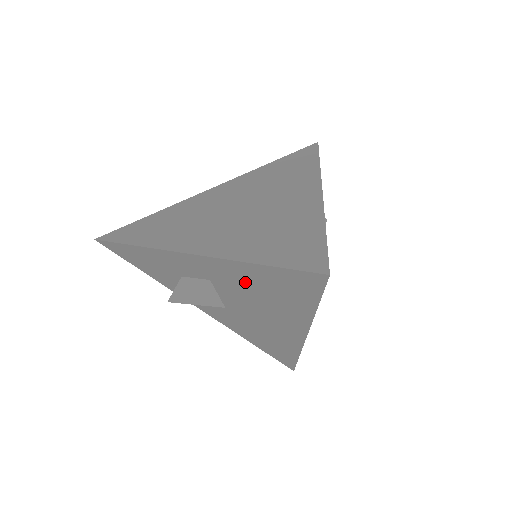
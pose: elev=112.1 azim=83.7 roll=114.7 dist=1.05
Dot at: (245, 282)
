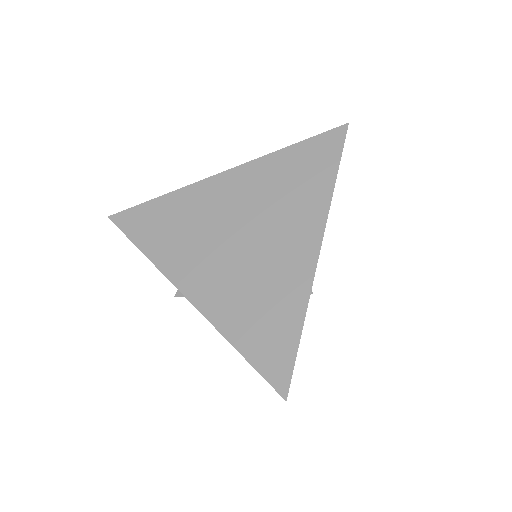
Dot at: occluded
